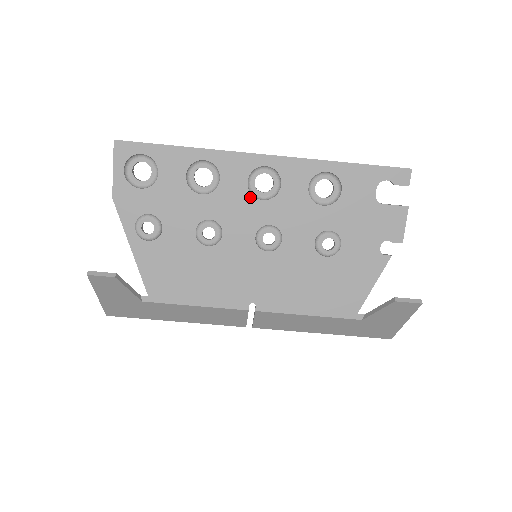
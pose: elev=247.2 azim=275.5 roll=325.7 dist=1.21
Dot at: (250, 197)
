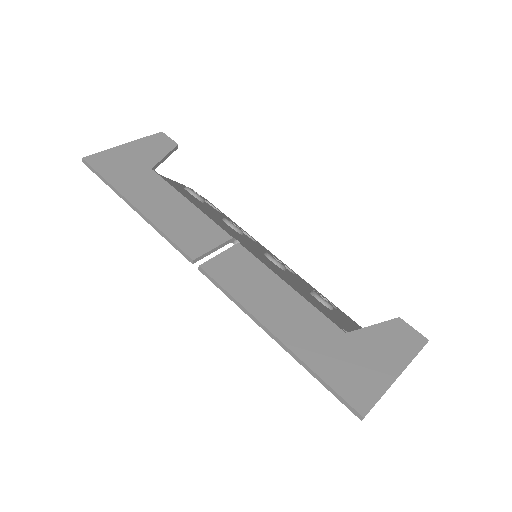
Dot at: occluded
